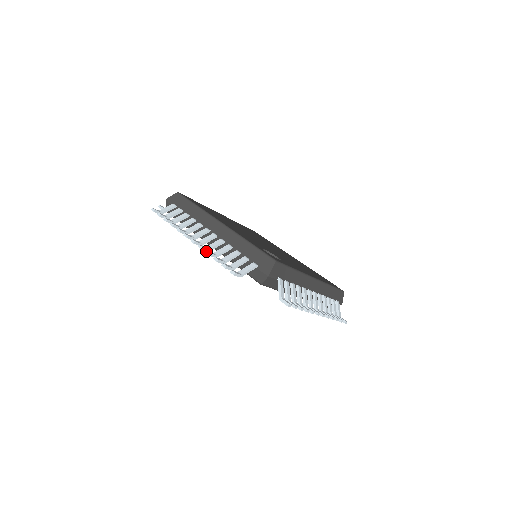
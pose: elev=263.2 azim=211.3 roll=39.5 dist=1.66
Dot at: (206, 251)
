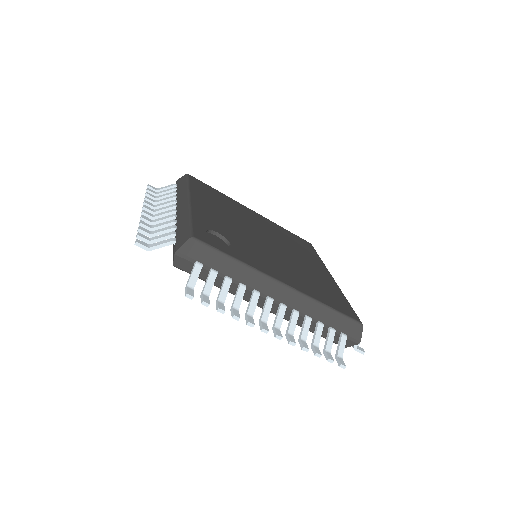
Dot at: (140, 221)
